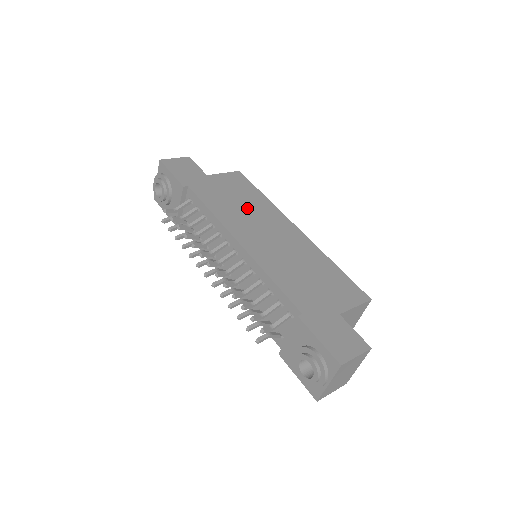
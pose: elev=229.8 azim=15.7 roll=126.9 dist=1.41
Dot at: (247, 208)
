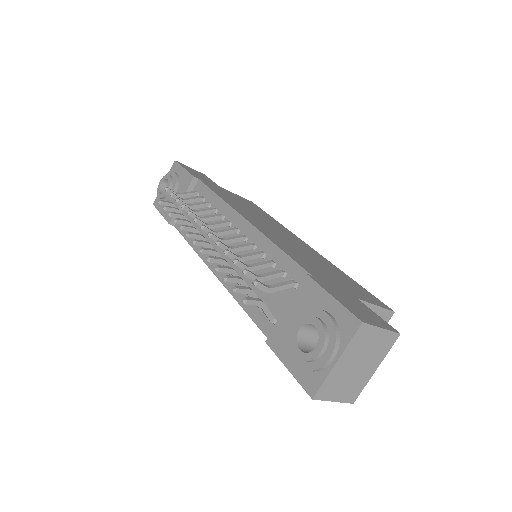
Dot at: (257, 213)
